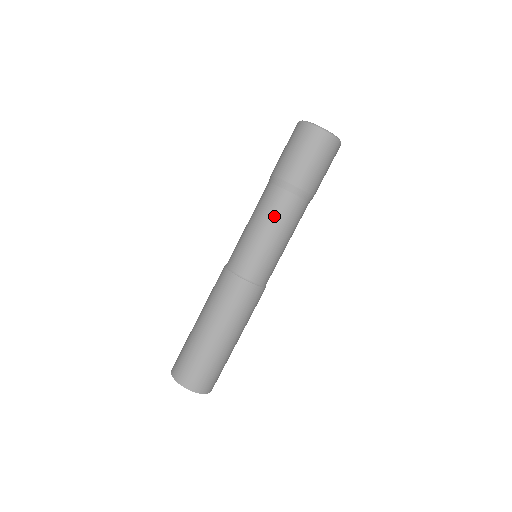
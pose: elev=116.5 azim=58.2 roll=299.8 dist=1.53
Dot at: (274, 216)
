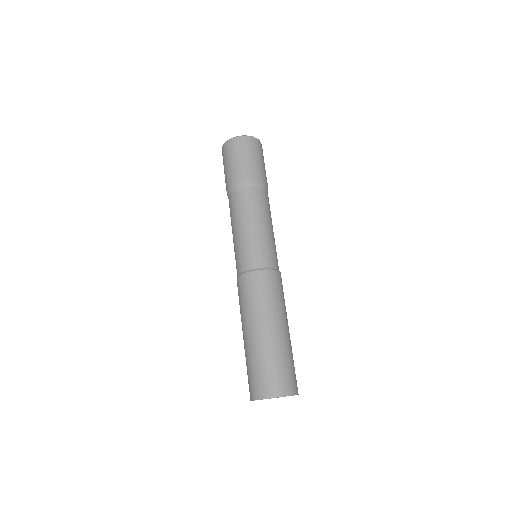
Dot at: (253, 210)
